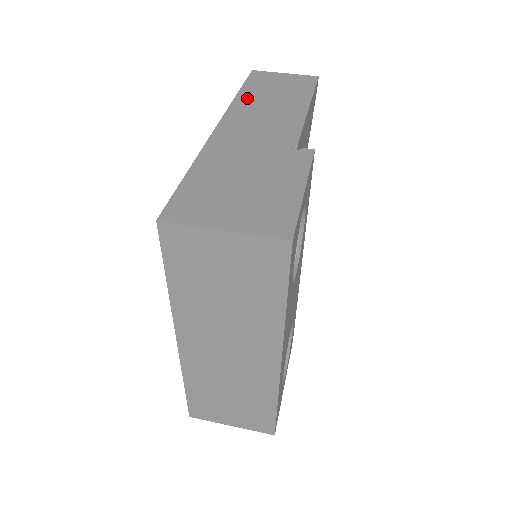
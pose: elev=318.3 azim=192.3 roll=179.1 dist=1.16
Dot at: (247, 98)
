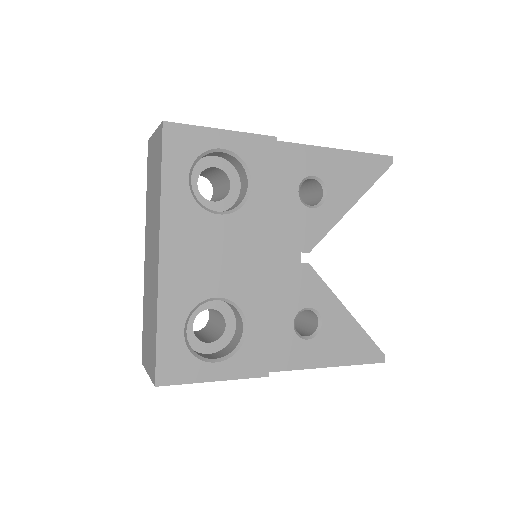
Dot at: occluded
